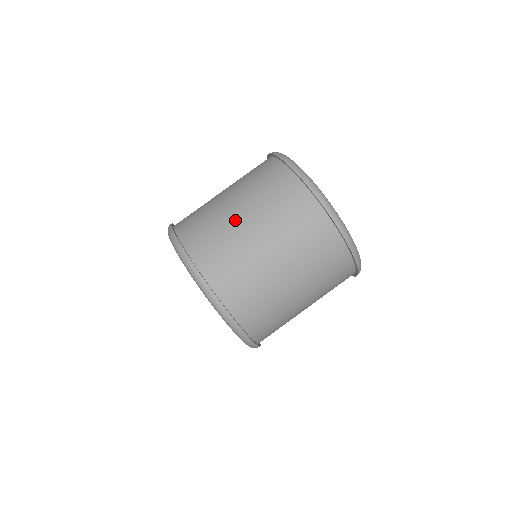
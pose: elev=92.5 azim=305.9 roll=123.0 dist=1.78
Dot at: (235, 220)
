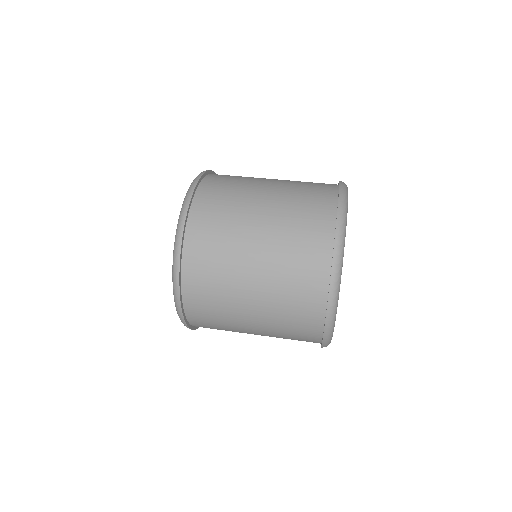
Dot at: occluded
